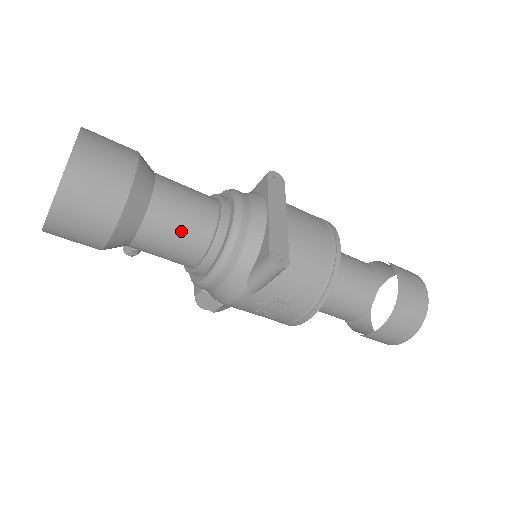
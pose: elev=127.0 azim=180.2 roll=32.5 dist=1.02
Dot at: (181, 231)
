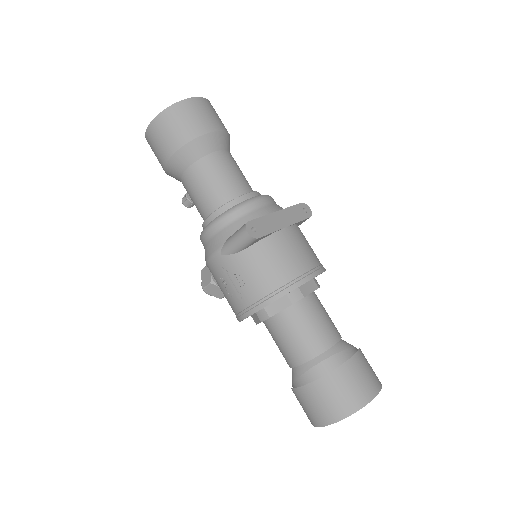
Dot at: (213, 184)
